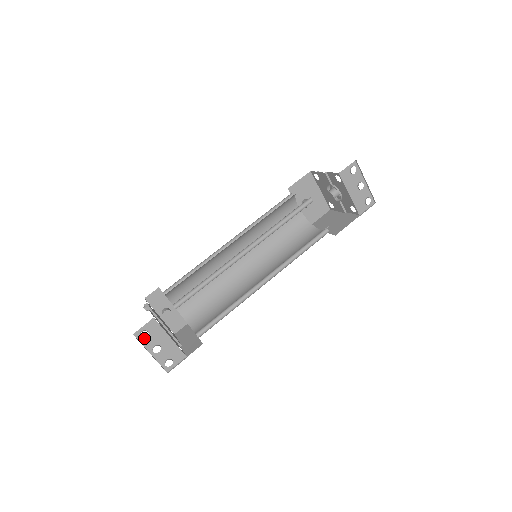
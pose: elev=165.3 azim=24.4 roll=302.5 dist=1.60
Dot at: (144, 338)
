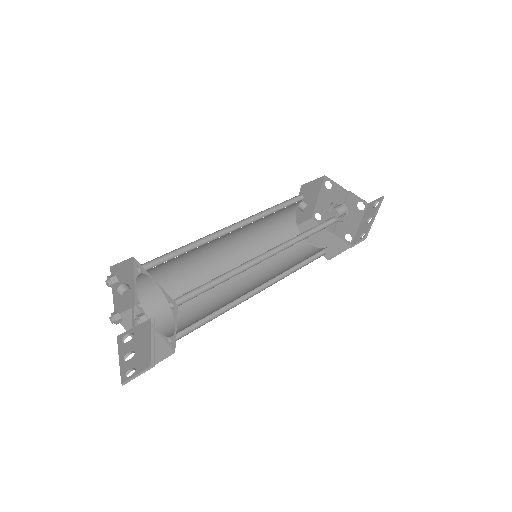
Dot at: occluded
